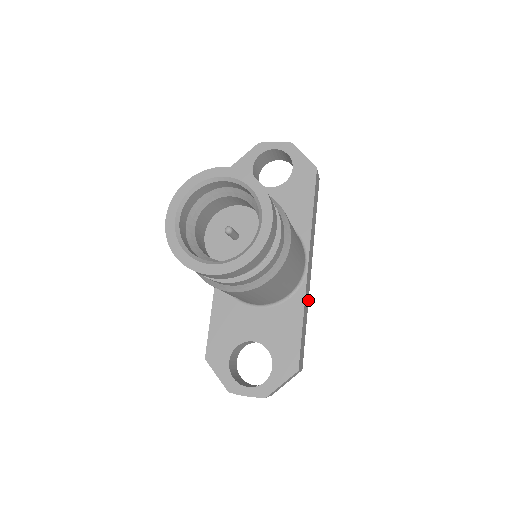
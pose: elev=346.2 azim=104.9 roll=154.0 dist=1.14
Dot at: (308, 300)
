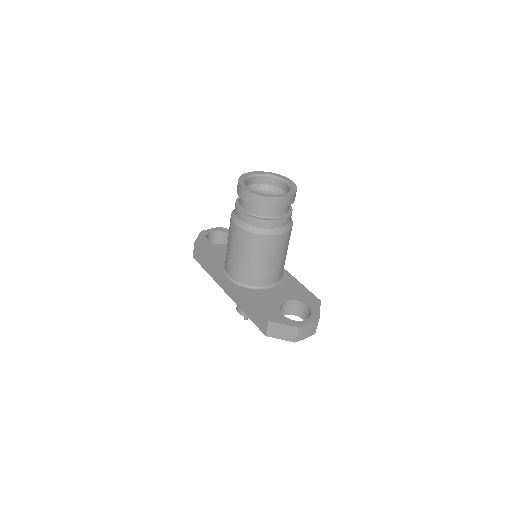
Dot at: occluded
